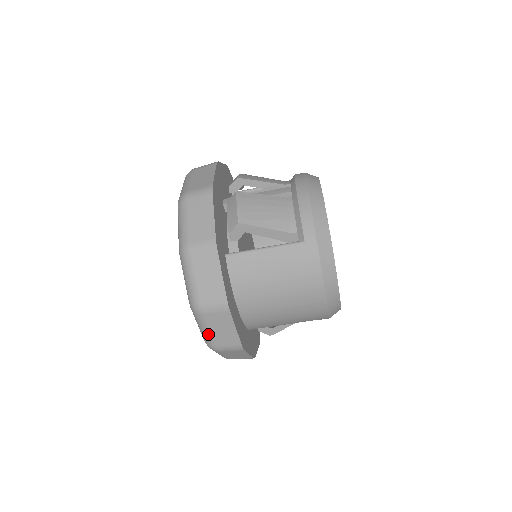
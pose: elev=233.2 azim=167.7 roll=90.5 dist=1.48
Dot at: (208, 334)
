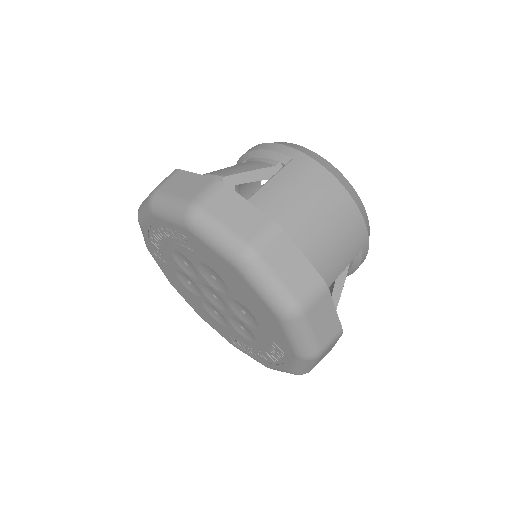
Dot at: (280, 287)
